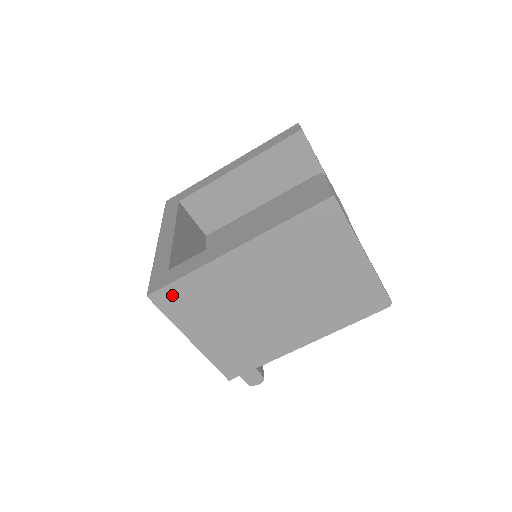
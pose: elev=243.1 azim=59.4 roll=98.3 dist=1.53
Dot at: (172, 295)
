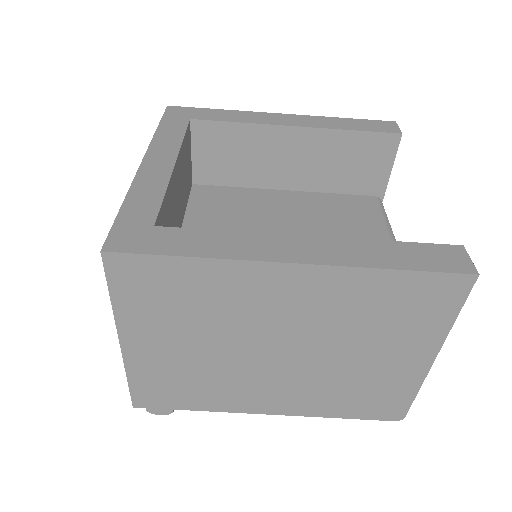
Dot at: (143, 271)
